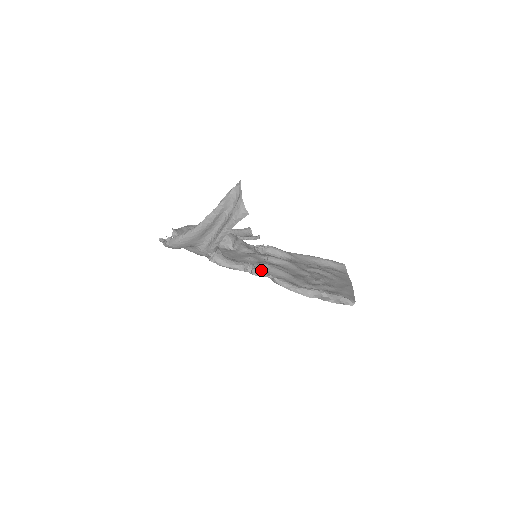
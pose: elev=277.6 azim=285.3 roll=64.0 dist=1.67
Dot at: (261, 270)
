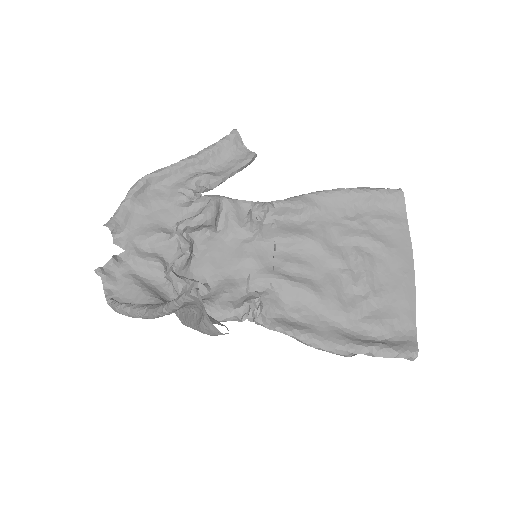
Dot at: (268, 309)
